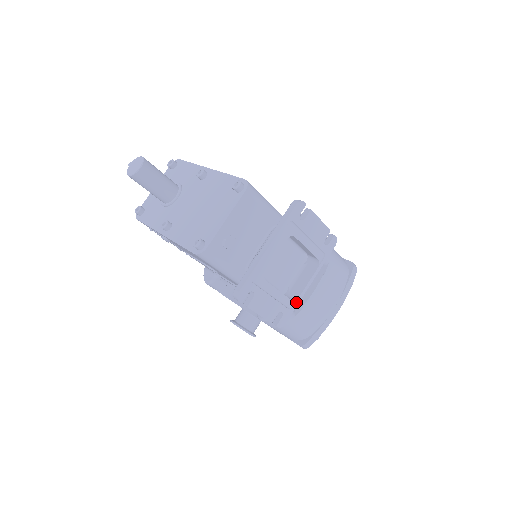
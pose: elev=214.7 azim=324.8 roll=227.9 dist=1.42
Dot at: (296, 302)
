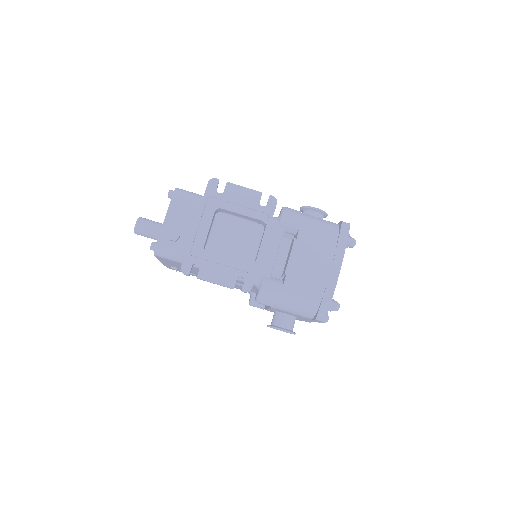
Dot at: (255, 265)
